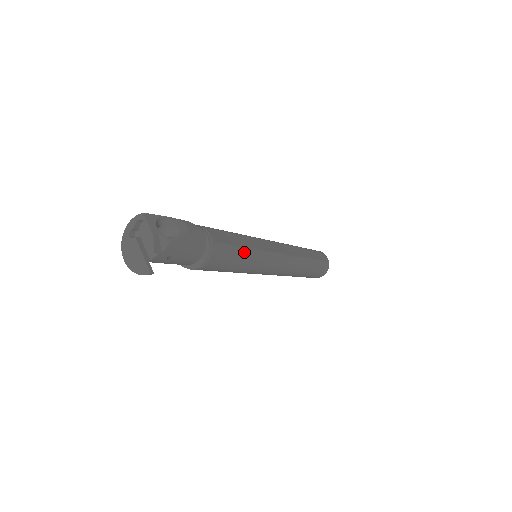
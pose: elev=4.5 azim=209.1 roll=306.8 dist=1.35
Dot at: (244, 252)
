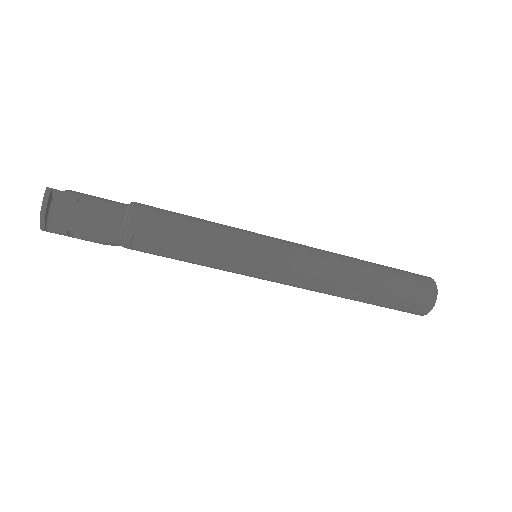
Dot at: occluded
